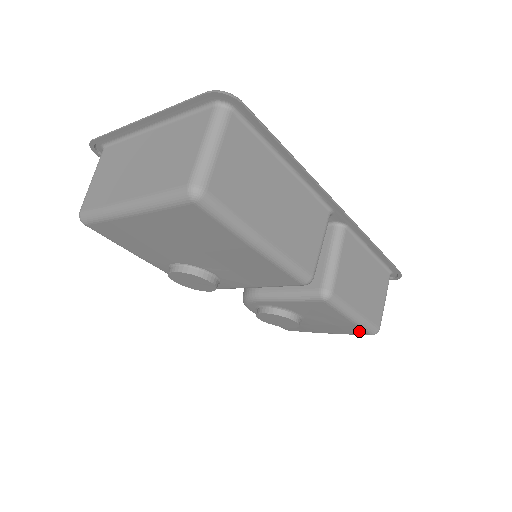
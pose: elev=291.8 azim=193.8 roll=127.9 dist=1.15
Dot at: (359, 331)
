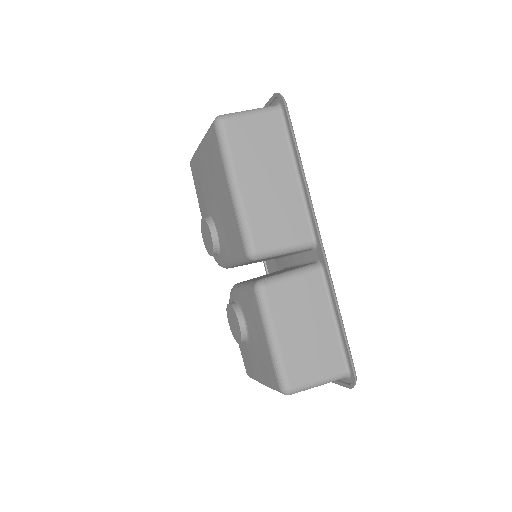
Dot at: (274, 375)
